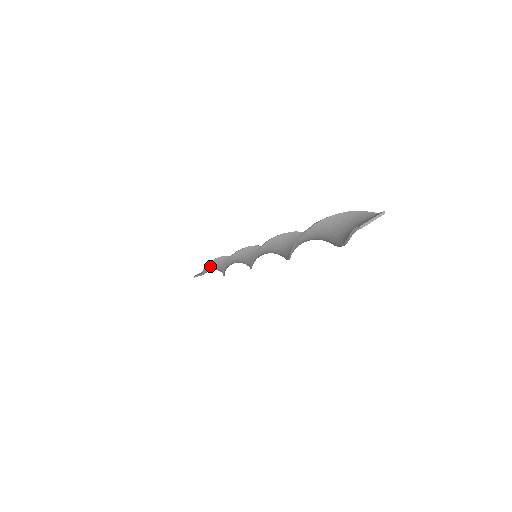
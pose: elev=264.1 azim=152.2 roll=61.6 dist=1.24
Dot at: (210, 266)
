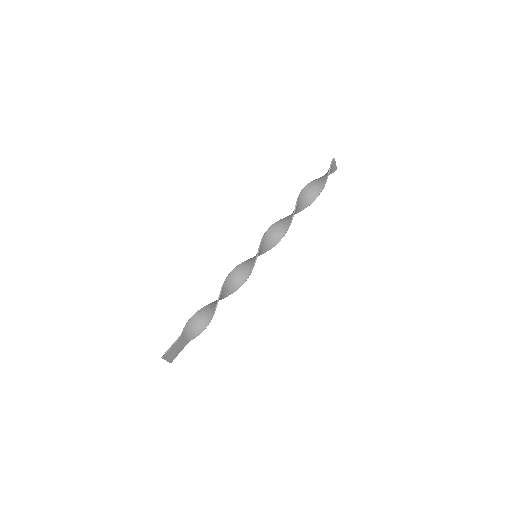
Dot at: (193, 320)
